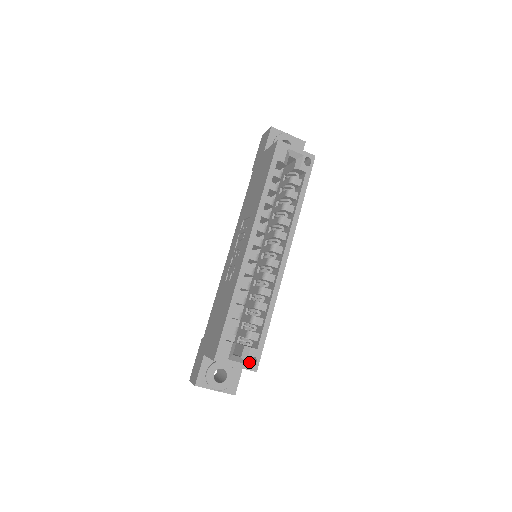
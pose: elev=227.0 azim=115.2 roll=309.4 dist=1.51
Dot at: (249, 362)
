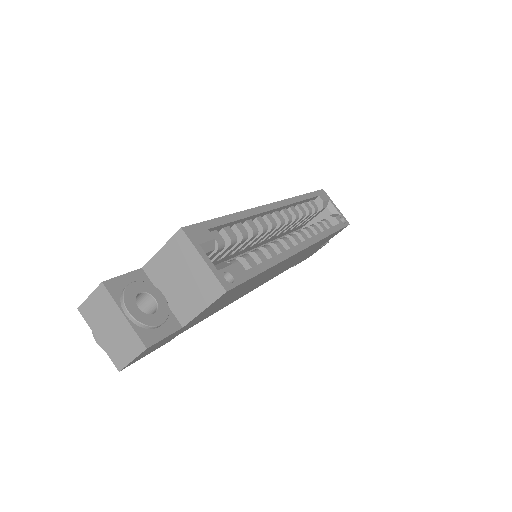
Dot at: (223, 273)
